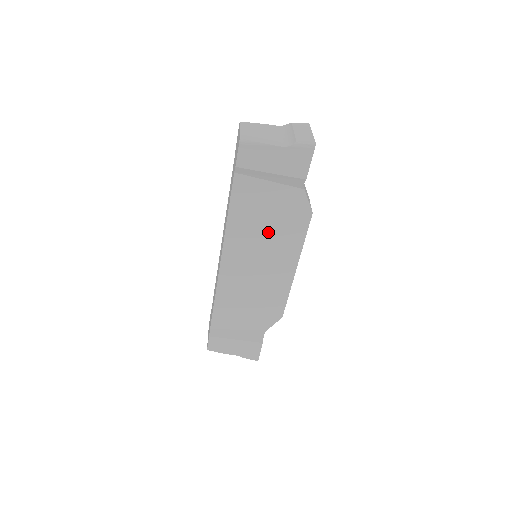
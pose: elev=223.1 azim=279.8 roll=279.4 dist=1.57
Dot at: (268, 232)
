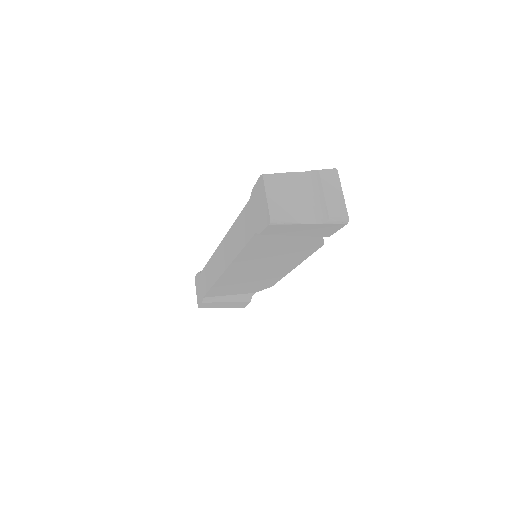
Dot at: (276, 256)
